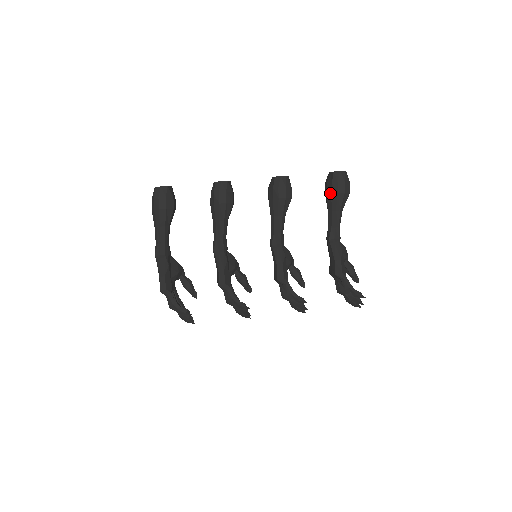
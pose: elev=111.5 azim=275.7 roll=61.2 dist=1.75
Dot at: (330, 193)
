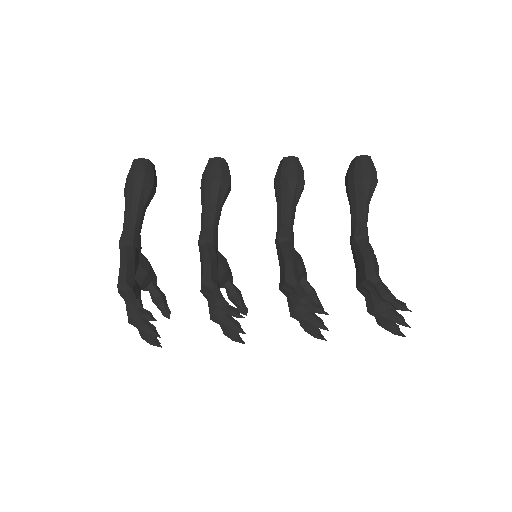
Dot at: (353, 180)
